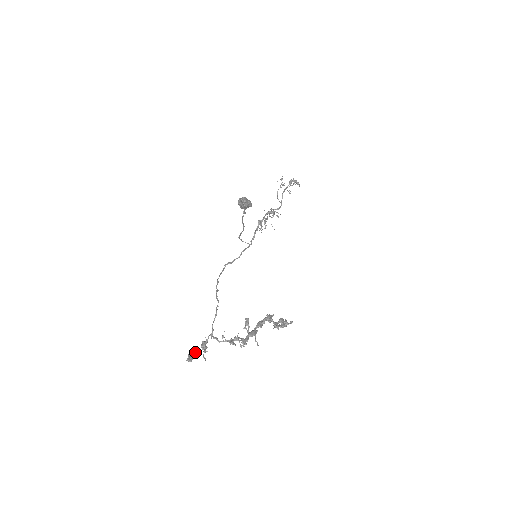
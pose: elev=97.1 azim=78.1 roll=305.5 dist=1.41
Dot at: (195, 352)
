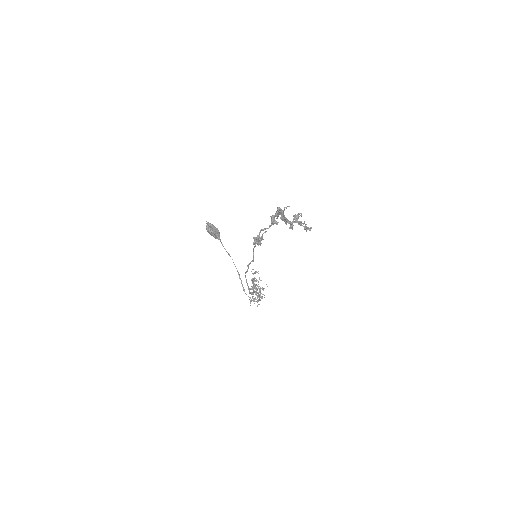
Dot at: (257, 243)
